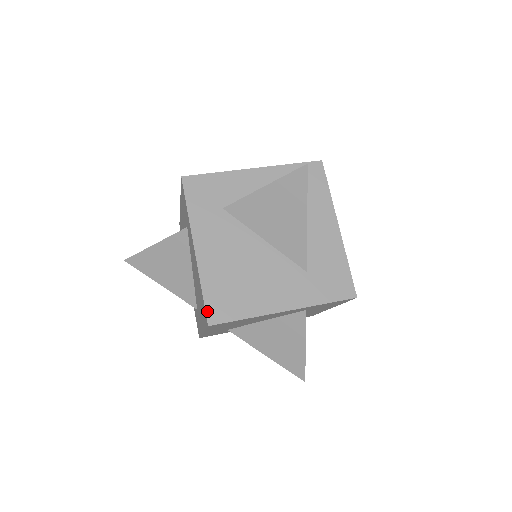
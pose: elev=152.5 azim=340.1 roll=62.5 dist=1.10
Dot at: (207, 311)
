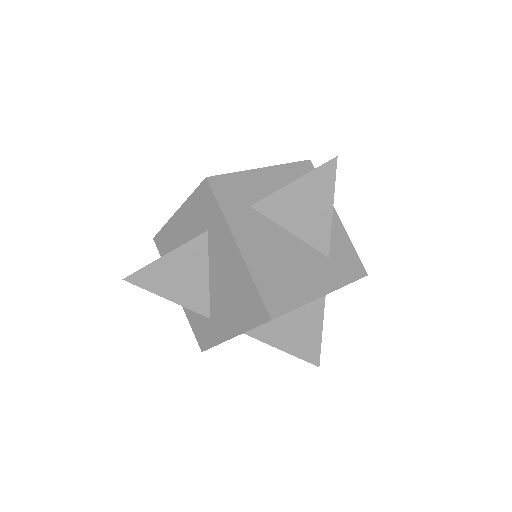
Dot at: (266, 306)
